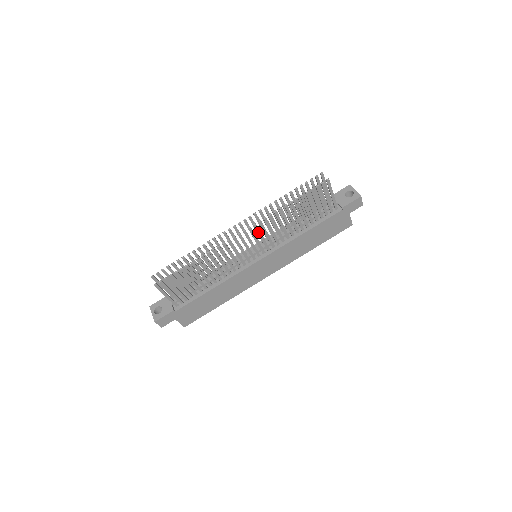
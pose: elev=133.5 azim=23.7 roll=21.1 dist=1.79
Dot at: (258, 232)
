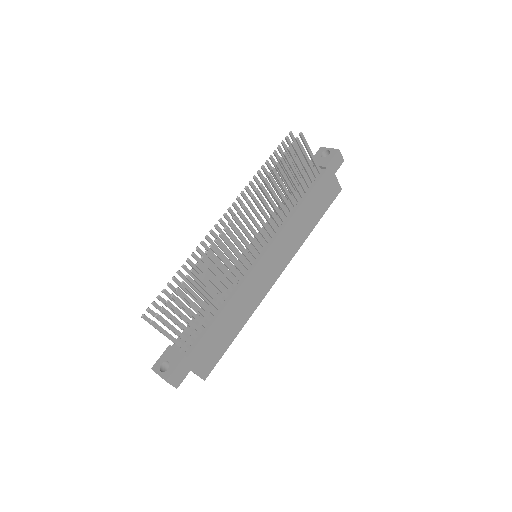
Dot at: (250, 217)
